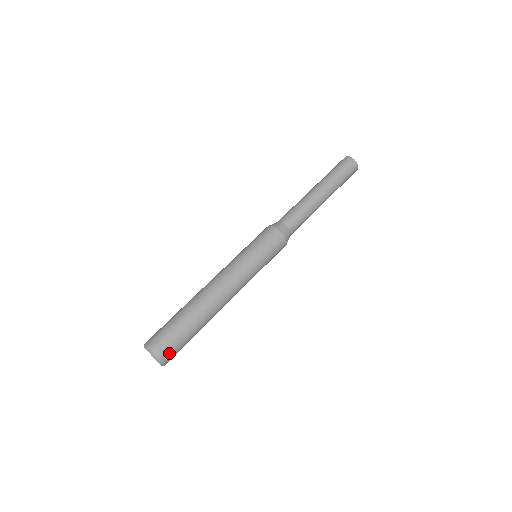
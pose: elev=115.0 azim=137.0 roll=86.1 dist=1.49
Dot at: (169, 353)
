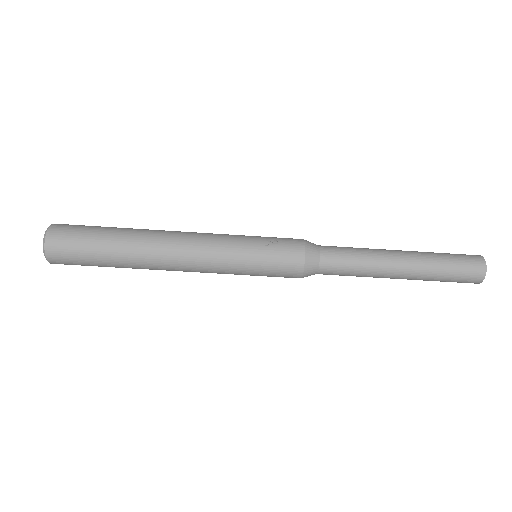
Dot at: occluded
